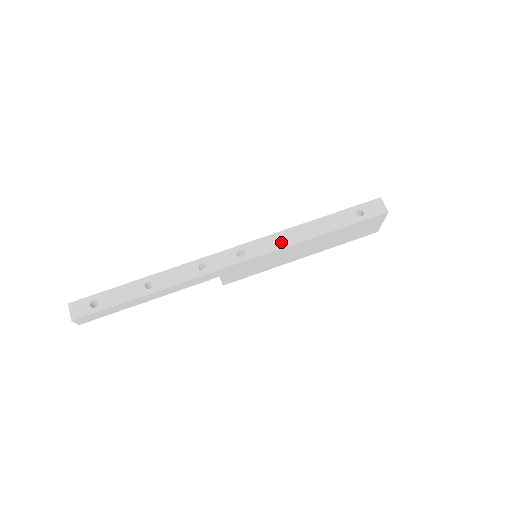
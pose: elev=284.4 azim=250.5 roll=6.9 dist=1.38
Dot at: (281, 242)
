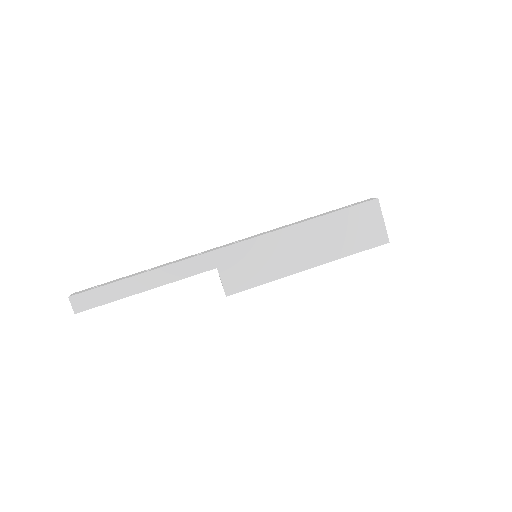
Dot at: (275, 230)
